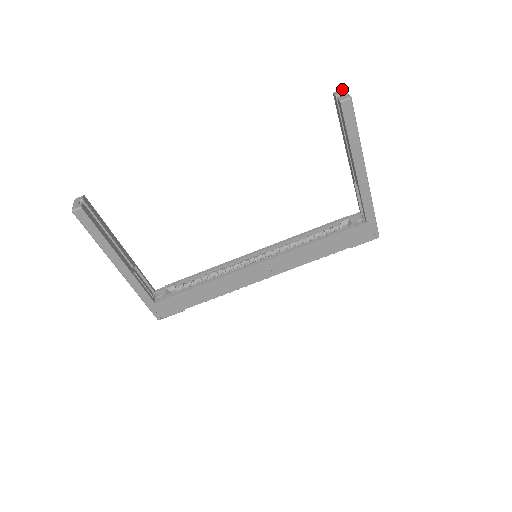
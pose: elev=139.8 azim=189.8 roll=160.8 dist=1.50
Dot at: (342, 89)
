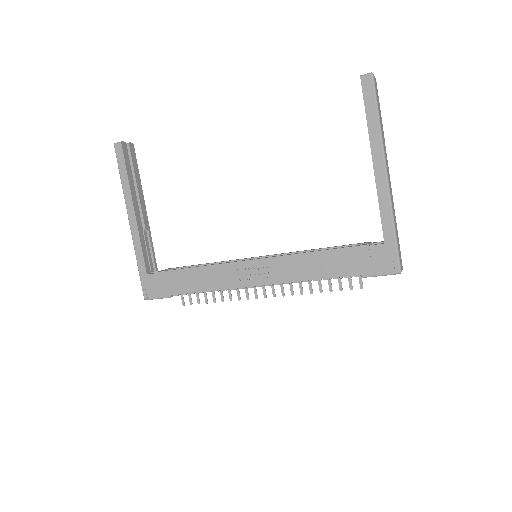
Dot at: occluded
